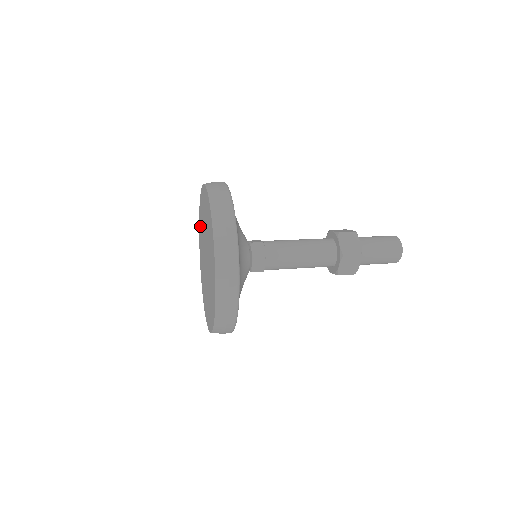
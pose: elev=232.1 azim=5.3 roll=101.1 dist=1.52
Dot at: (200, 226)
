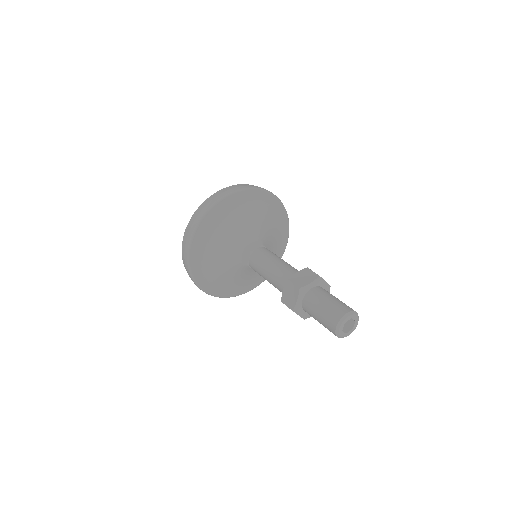
Dot at: occluded
